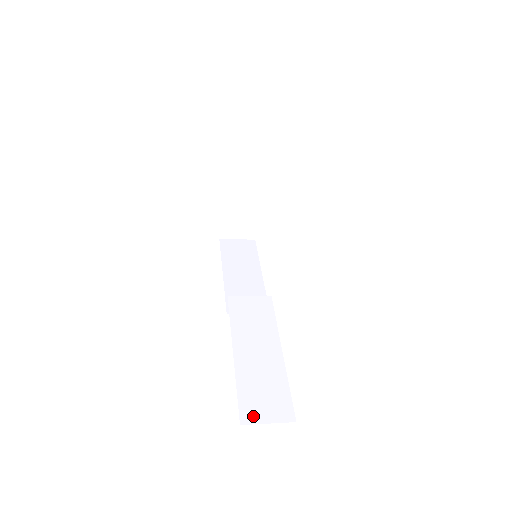
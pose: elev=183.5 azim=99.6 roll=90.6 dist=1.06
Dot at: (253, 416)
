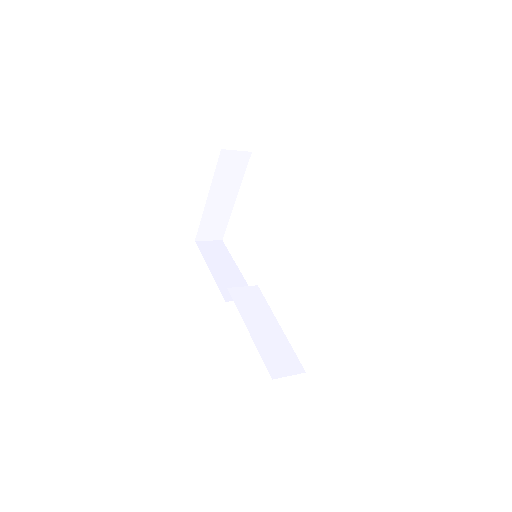
Dot at: (278, 372)
